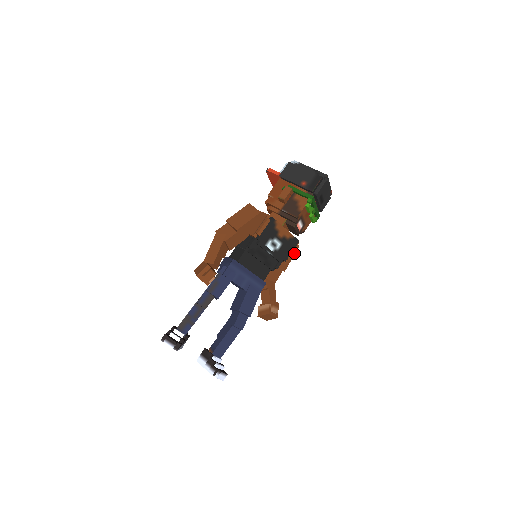
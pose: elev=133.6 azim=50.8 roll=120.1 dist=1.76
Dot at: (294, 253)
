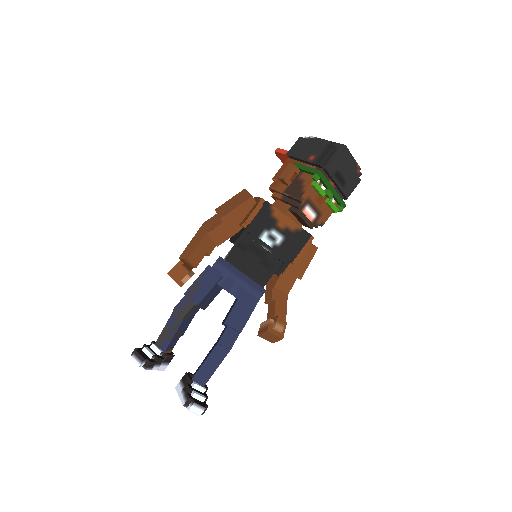
Dot at: (312, 255)
